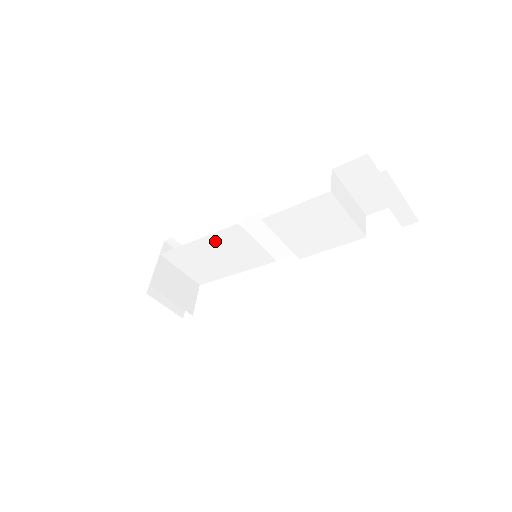
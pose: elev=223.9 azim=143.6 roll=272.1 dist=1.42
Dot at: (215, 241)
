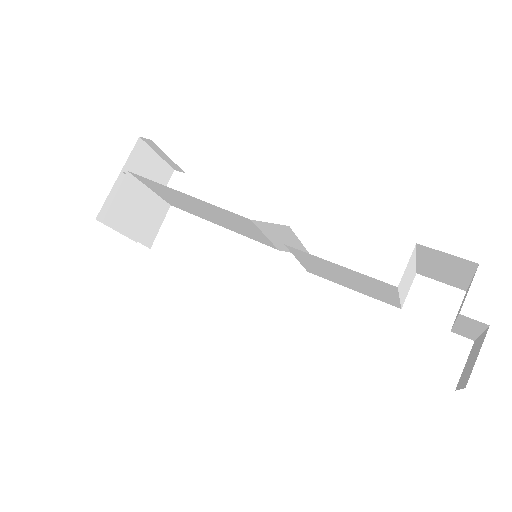
Dot at: (210, 206)
